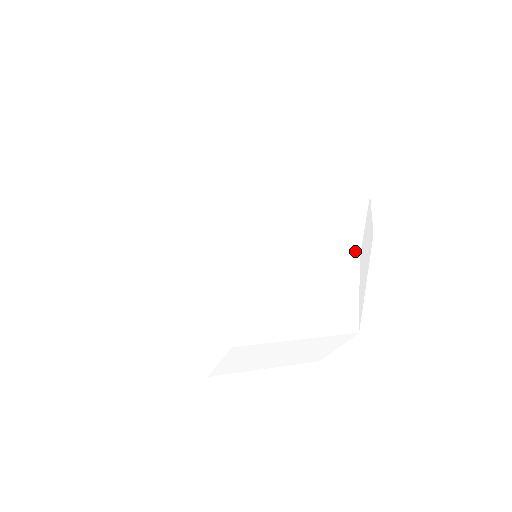
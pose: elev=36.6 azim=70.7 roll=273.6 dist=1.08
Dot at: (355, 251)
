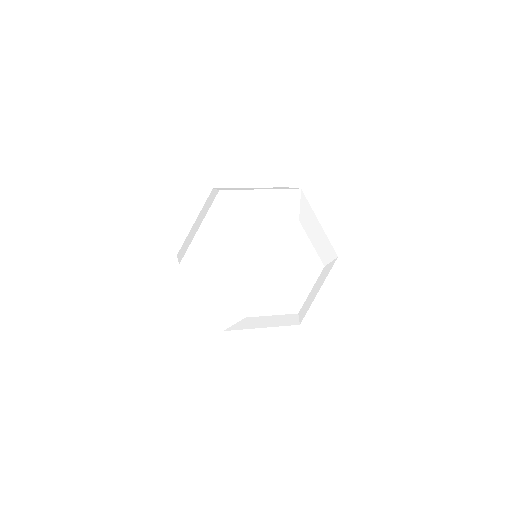
Dot at: (296, 310)
